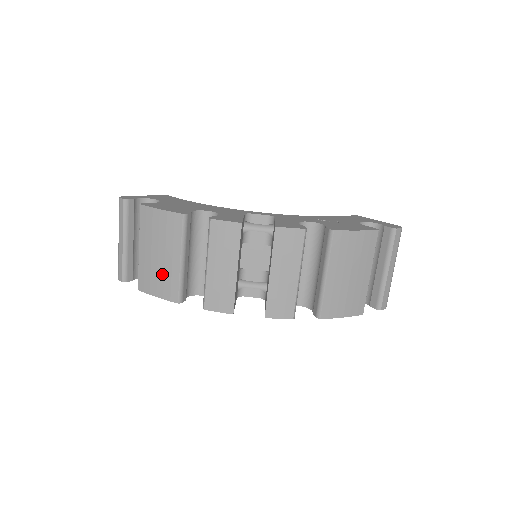
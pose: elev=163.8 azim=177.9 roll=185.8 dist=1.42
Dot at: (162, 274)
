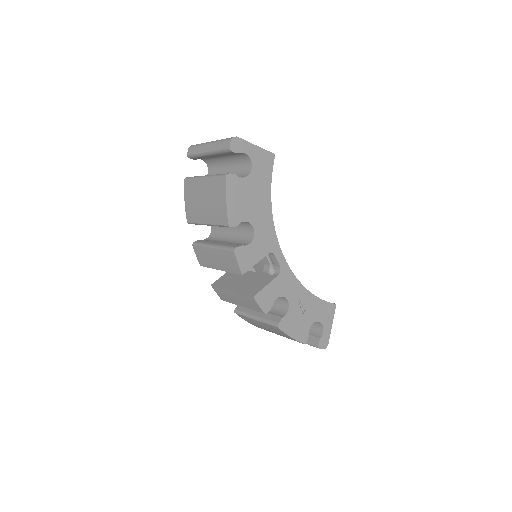
Dot at: (196, 206)
